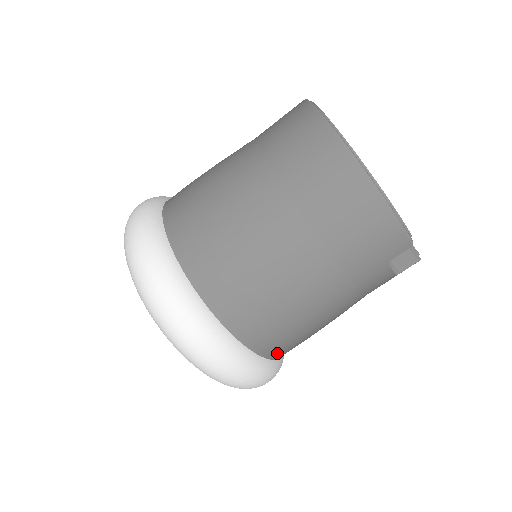
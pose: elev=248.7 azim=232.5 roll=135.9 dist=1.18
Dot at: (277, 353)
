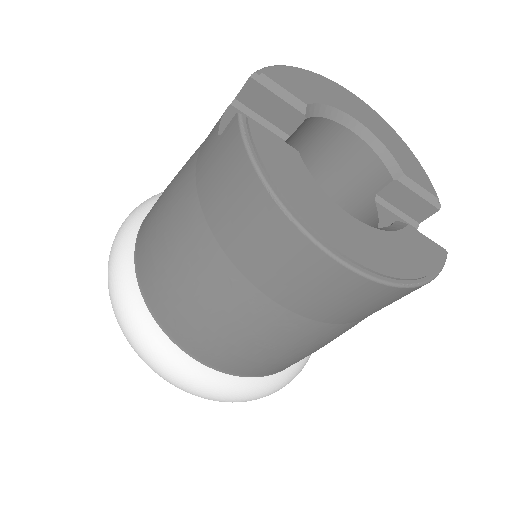
Dot at: occluded
